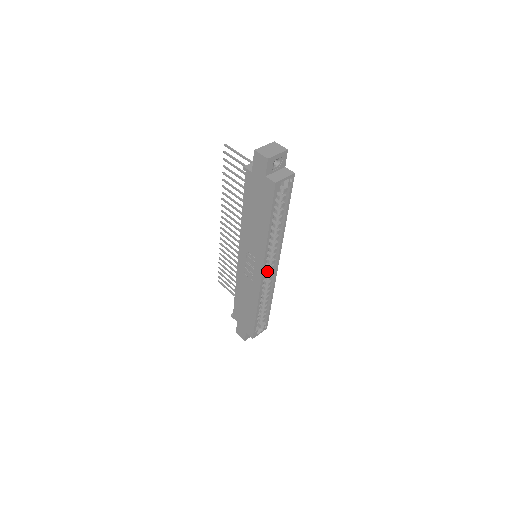
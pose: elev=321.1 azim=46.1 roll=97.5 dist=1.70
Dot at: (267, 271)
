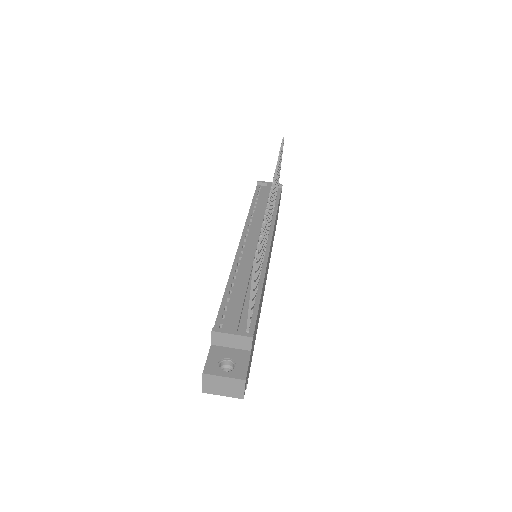
Dot at: occluded
